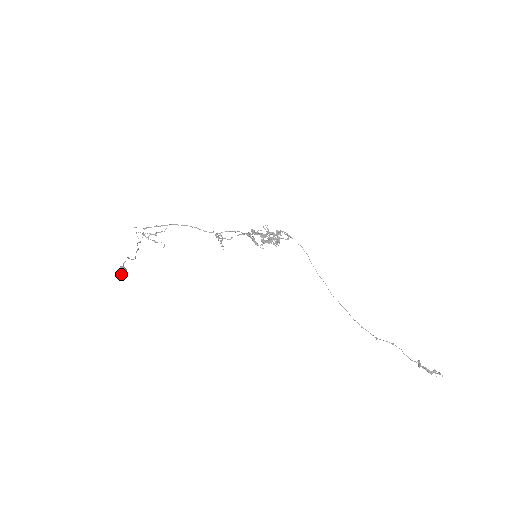
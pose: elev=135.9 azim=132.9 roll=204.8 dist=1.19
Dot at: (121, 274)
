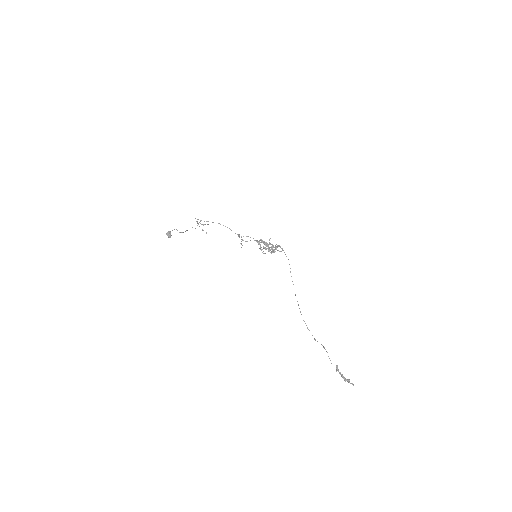
Dot at: (167, 235)
